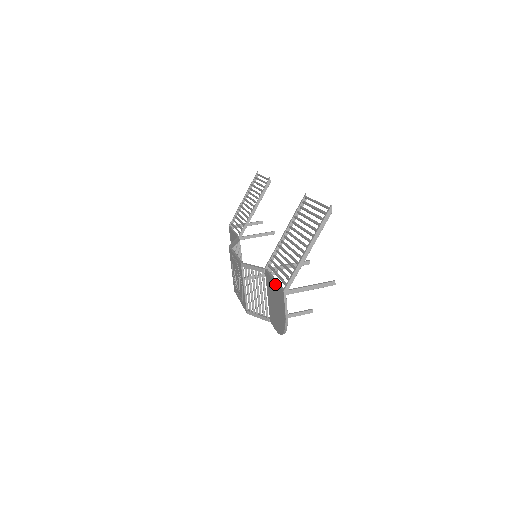
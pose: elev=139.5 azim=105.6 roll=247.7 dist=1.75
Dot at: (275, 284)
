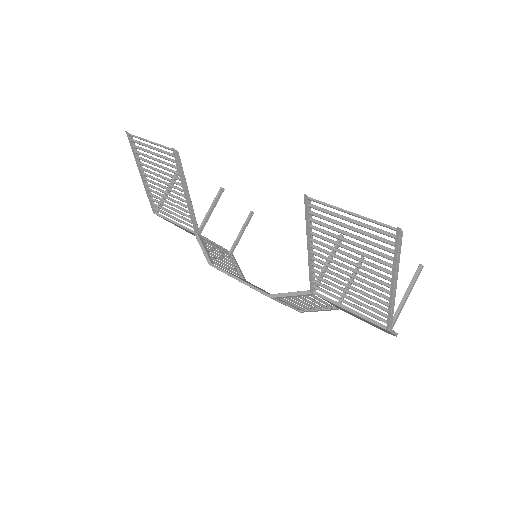
Dot at: occluded
